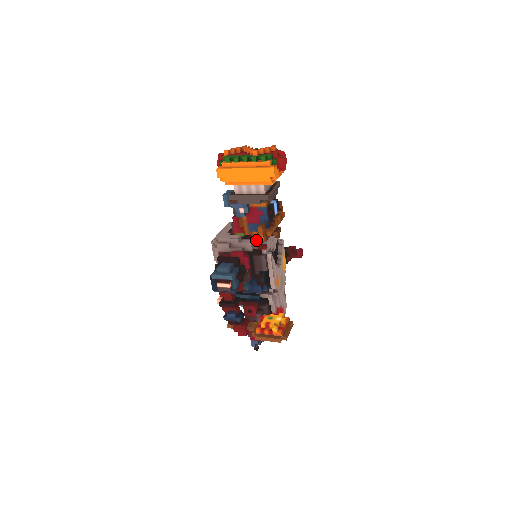
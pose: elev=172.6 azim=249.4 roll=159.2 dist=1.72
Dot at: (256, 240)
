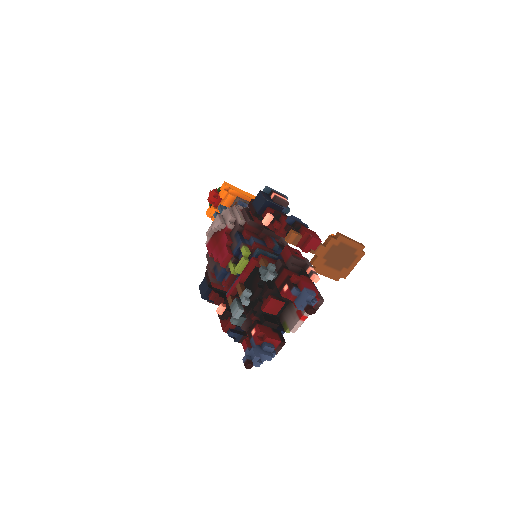
Dot at: occluded
